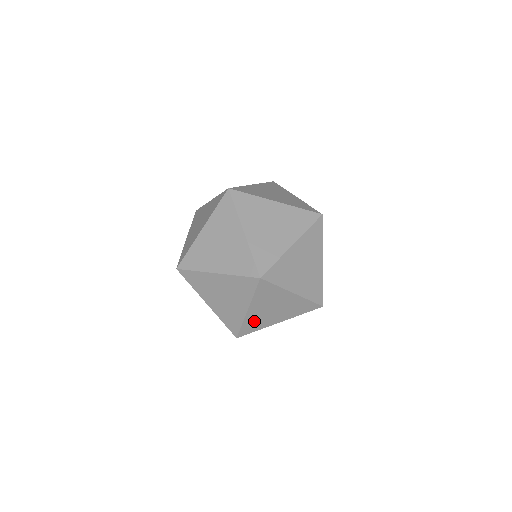
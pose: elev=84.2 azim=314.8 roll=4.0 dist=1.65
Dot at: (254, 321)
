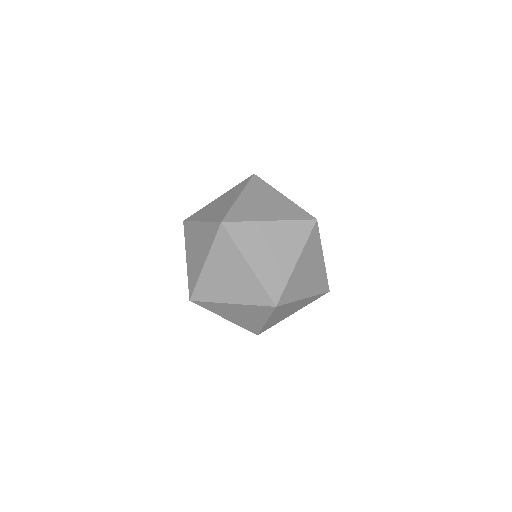
Dot at: (272, 323)
